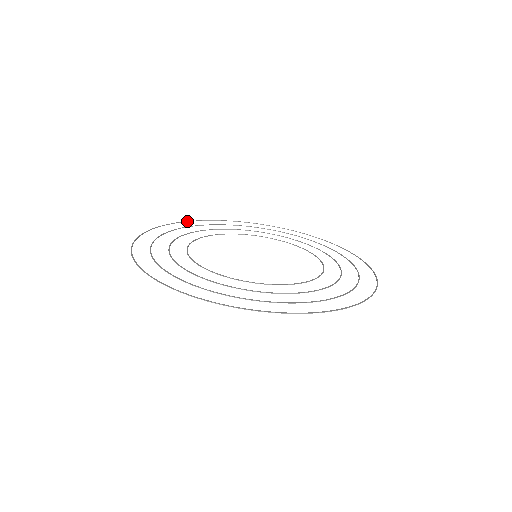
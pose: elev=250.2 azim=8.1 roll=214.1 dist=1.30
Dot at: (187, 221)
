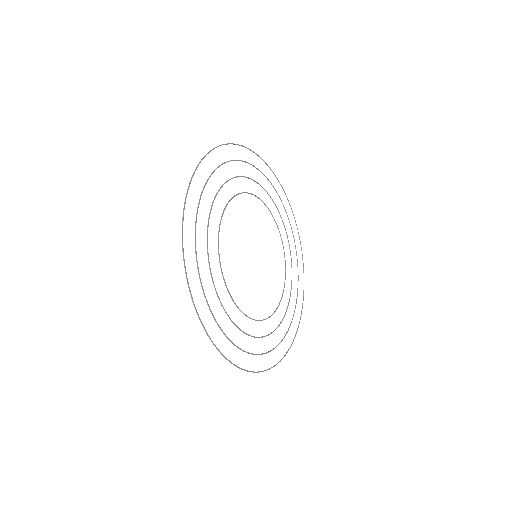
Dot at: occluded
